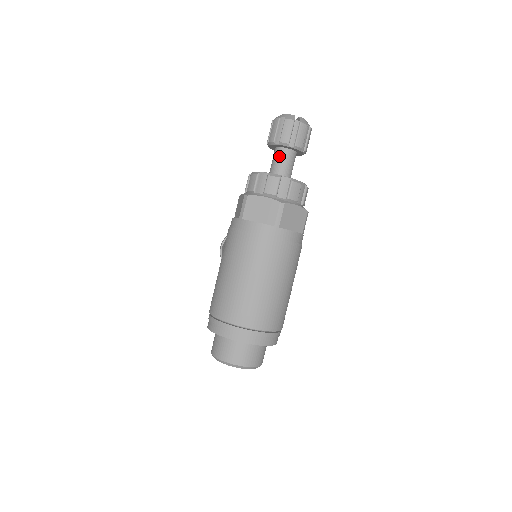
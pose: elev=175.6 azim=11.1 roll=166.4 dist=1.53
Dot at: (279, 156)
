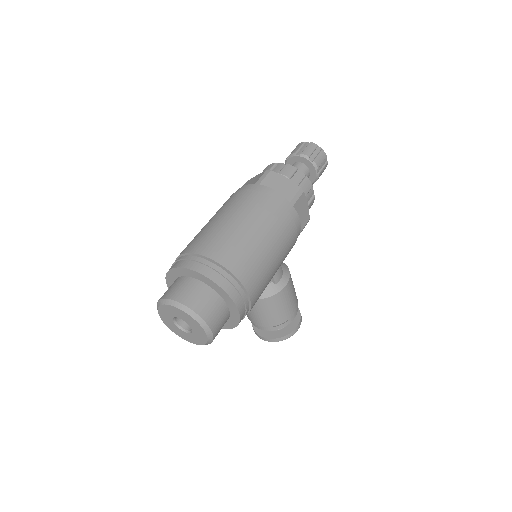
Dot at: occluded
